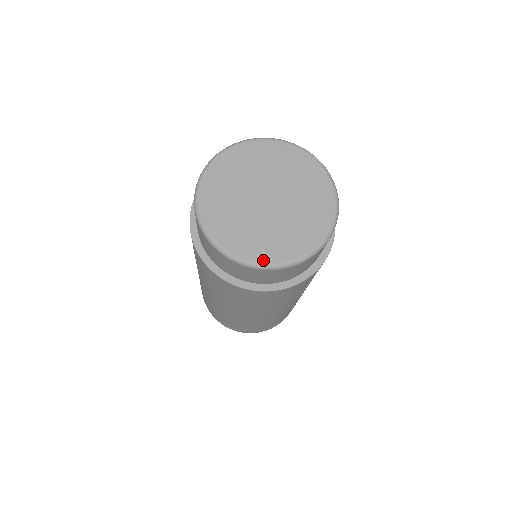
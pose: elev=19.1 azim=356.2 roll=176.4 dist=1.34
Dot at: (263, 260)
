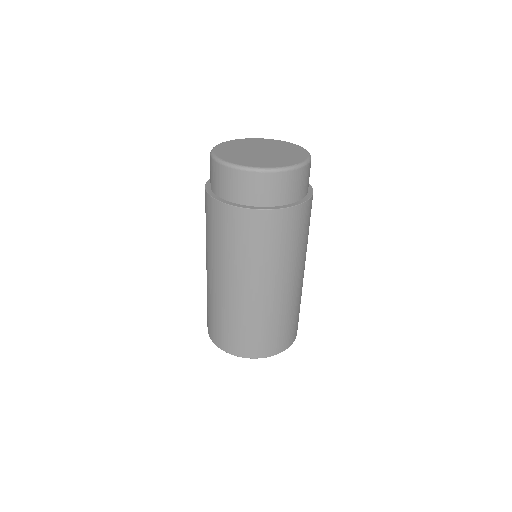
Dot at: (273, 166)
